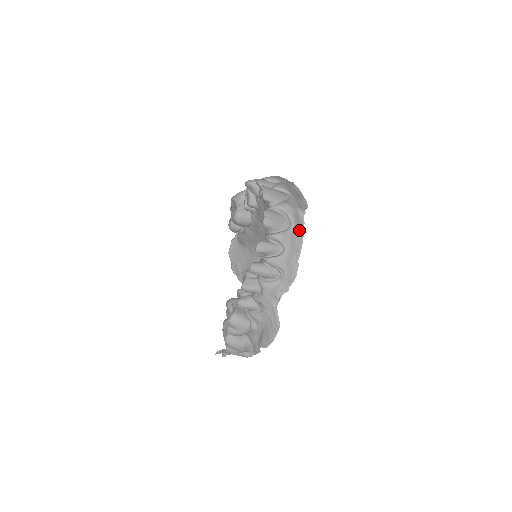
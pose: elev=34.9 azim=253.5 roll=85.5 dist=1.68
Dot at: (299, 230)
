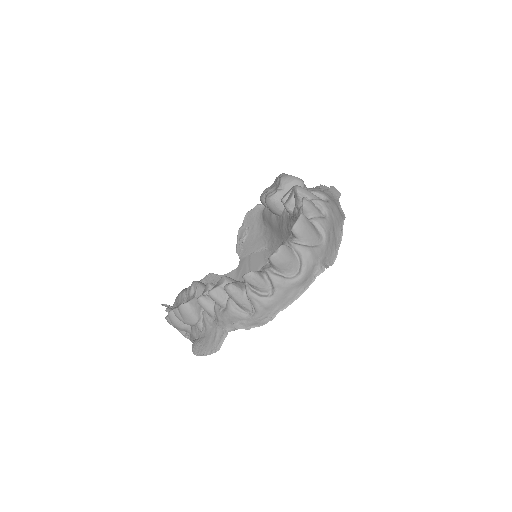
Dot at: (302, 286)
